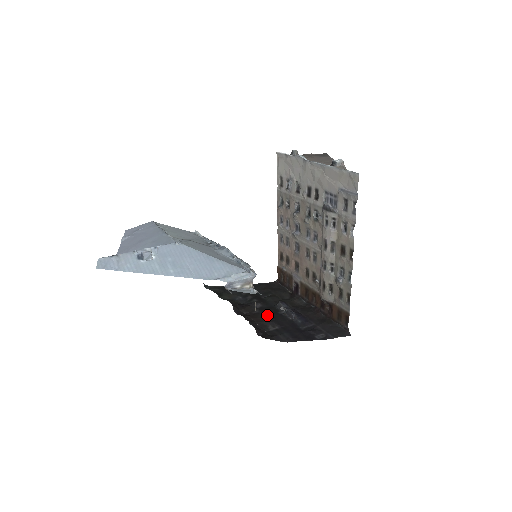
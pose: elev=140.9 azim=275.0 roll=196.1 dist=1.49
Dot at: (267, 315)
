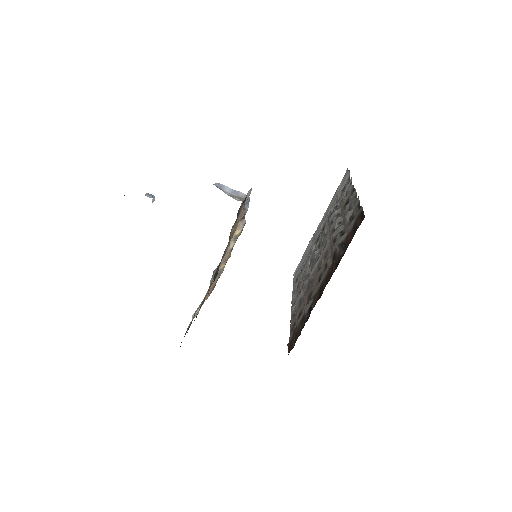
Dot at: occluded
